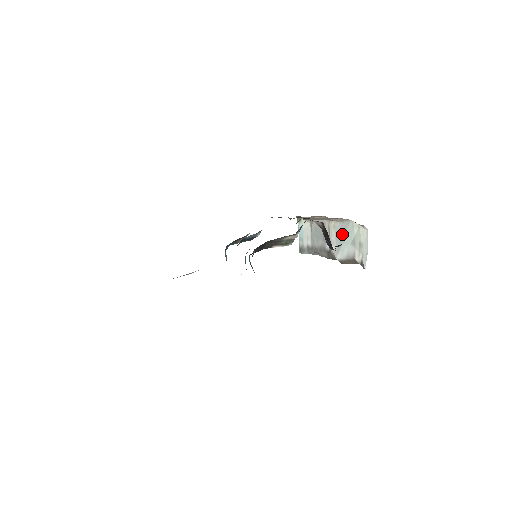
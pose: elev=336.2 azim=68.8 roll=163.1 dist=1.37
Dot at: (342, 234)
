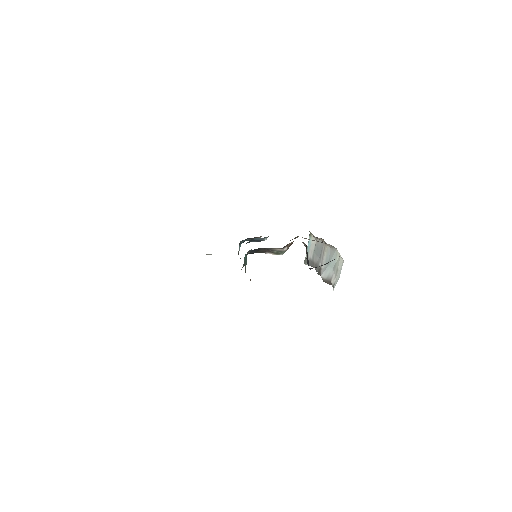
Dot at: (330, 258)
